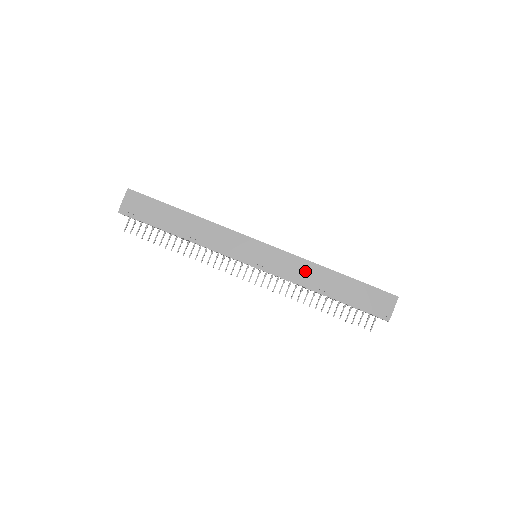
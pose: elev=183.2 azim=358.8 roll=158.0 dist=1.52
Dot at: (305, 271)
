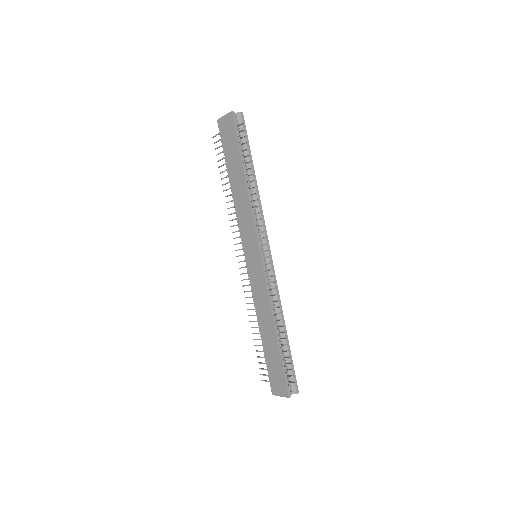
Dot at: (263, 306)
